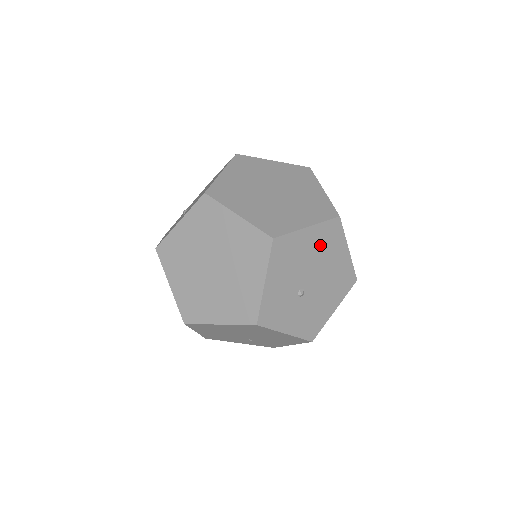
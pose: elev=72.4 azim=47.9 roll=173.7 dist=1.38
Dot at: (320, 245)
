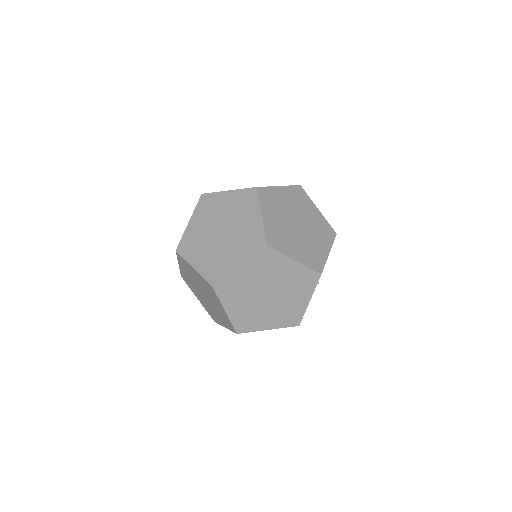
Dot at: occluded
